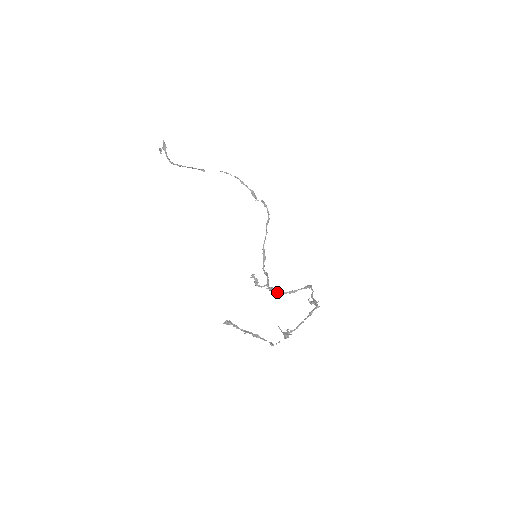
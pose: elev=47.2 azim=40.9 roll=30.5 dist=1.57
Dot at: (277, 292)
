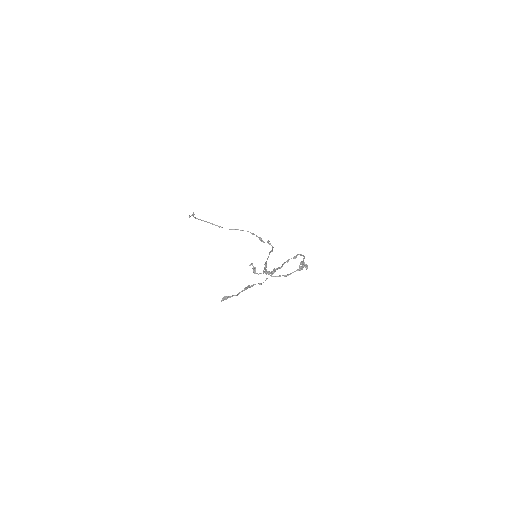
Dot at: (273, 276)
